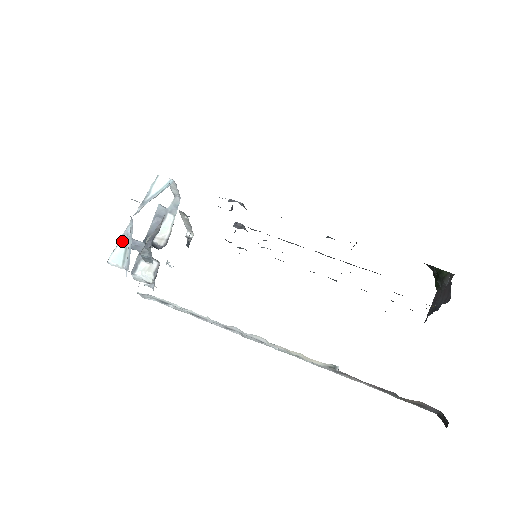
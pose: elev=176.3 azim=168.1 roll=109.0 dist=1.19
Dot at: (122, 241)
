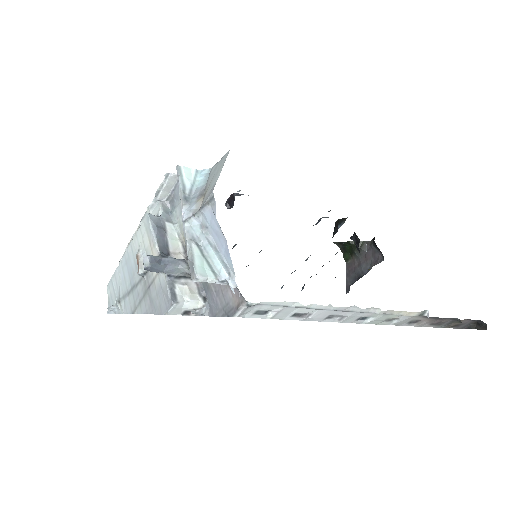
Dot at: (195, 248)
